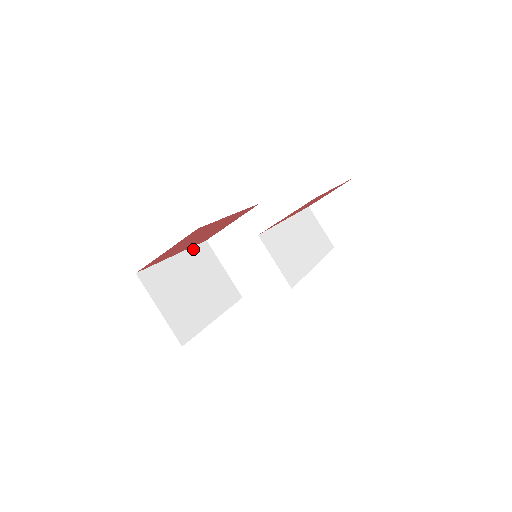
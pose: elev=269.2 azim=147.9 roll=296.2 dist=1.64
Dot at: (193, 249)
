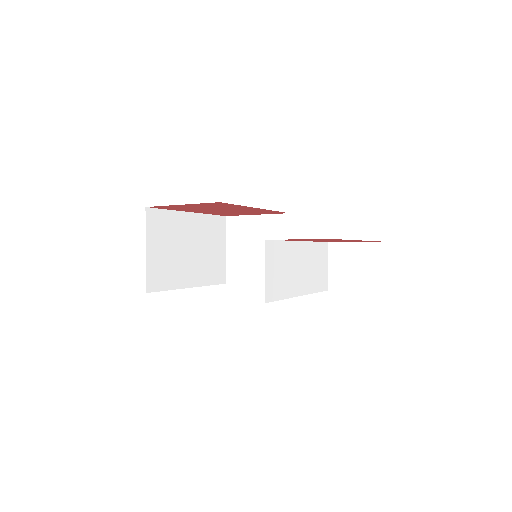
Dot at: (209, 216)
